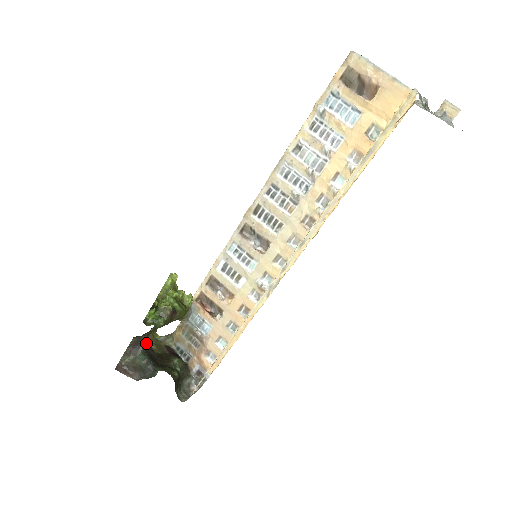
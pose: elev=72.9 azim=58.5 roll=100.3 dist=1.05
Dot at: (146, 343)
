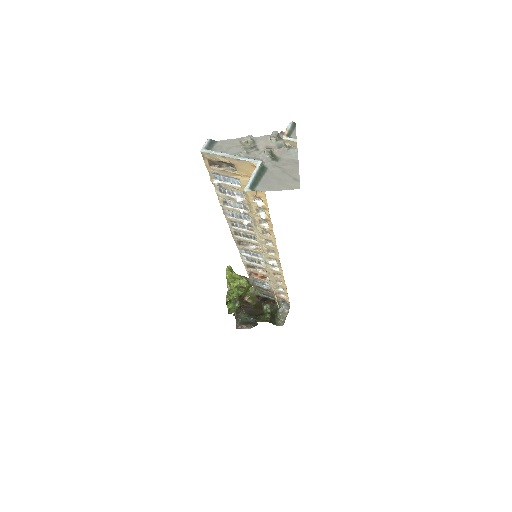
Dot at: (245, 300)
